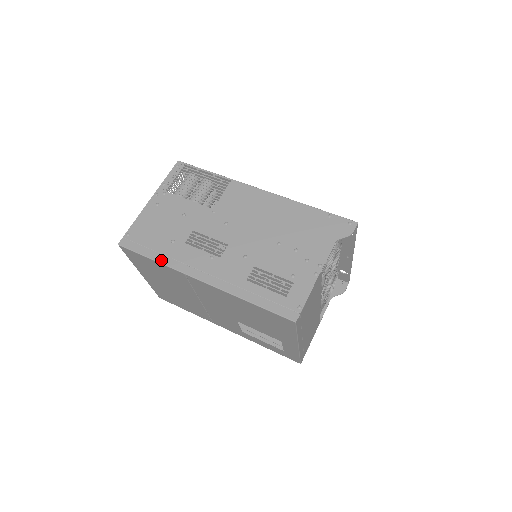
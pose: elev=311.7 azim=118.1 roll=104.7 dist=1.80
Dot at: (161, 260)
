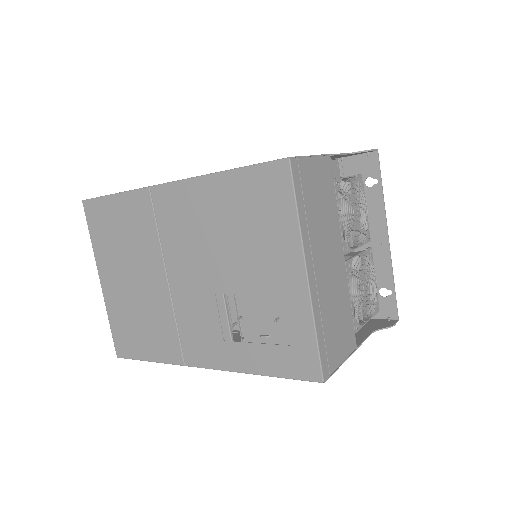
Dot at: (126, 191)
